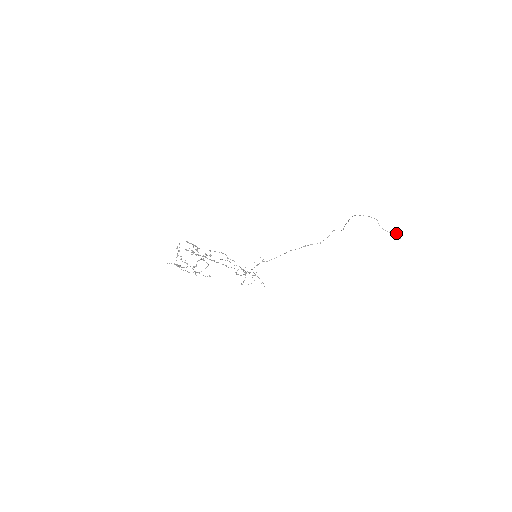
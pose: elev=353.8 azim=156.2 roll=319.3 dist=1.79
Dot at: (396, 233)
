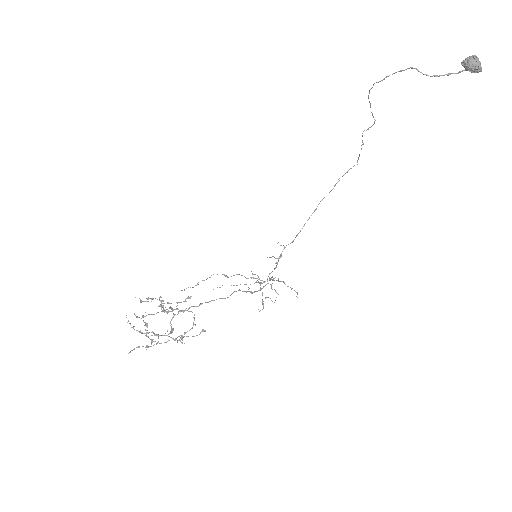
Dot at: (465, 66)
